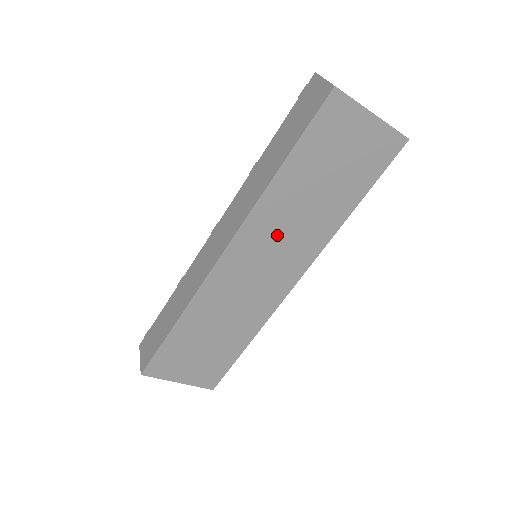
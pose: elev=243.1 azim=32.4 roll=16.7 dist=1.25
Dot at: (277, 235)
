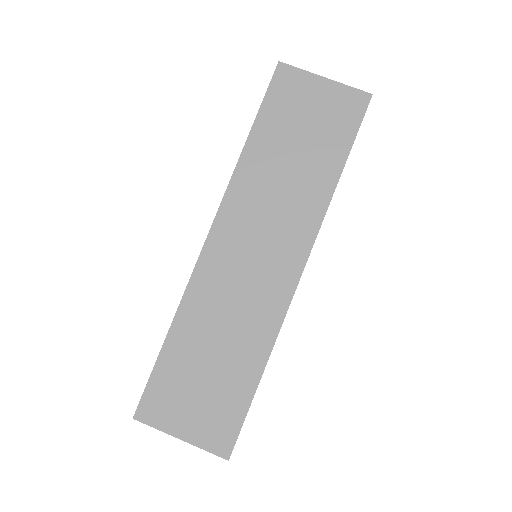
Dot at: (262, 210)
